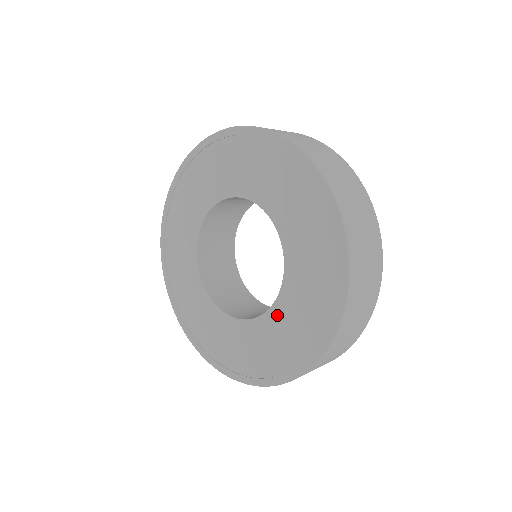
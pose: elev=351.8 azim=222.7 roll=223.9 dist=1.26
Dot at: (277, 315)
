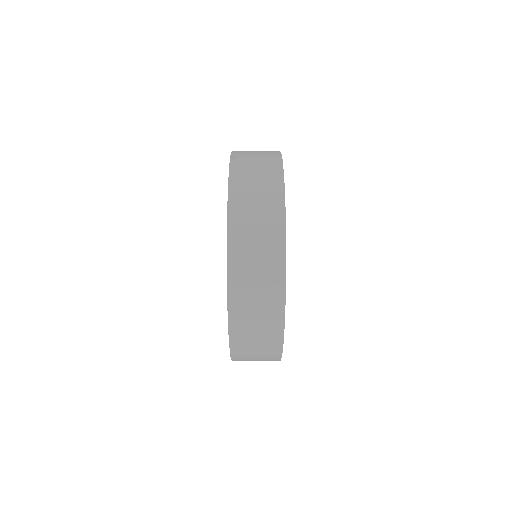
Dot at: occluded
